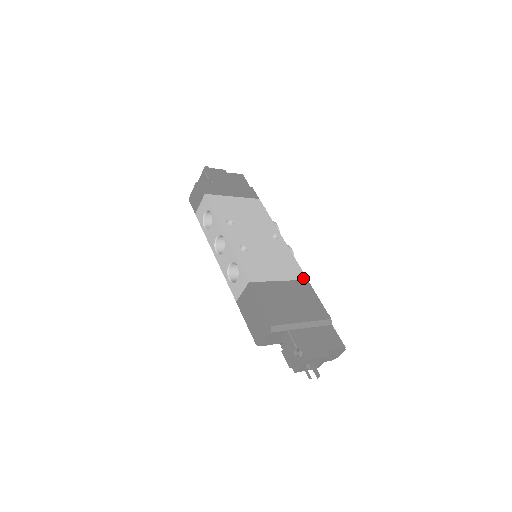
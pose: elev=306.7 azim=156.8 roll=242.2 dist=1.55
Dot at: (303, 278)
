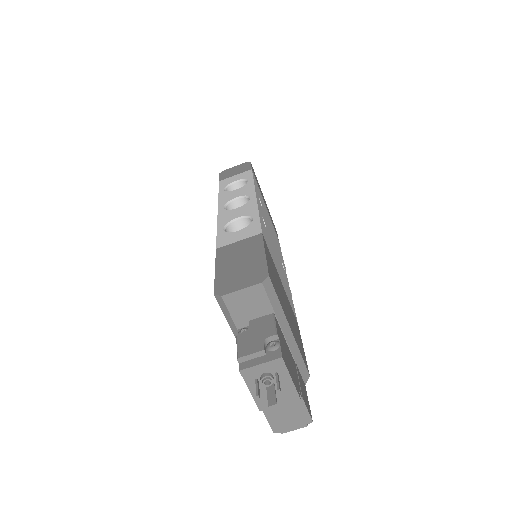
Dot at: (295, 316)
